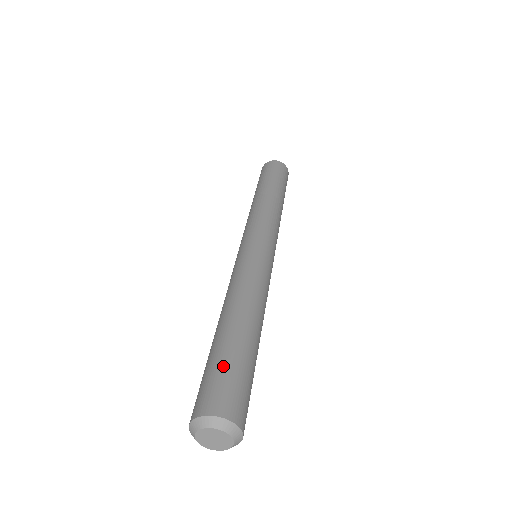
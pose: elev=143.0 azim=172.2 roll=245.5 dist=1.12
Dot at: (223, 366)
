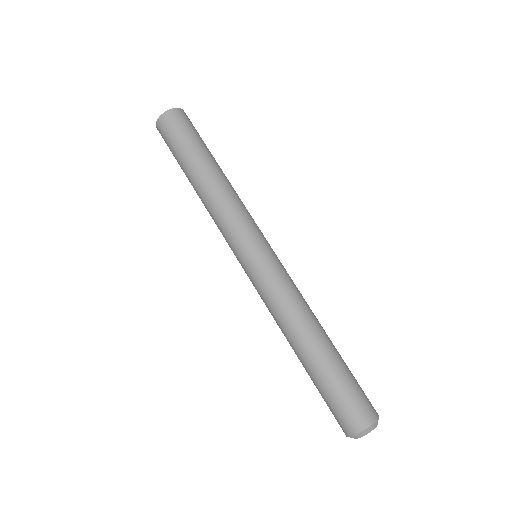
Dot at: (349, 385)
